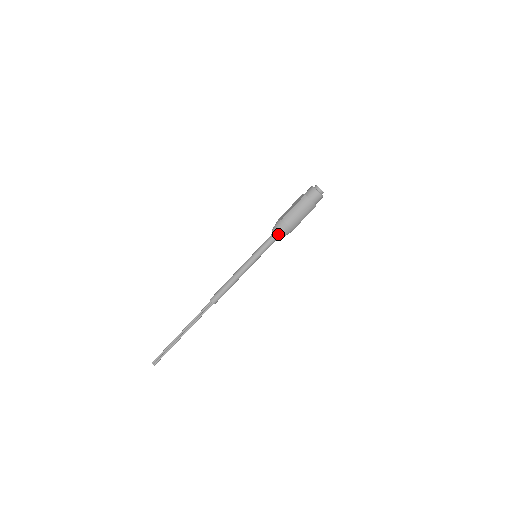
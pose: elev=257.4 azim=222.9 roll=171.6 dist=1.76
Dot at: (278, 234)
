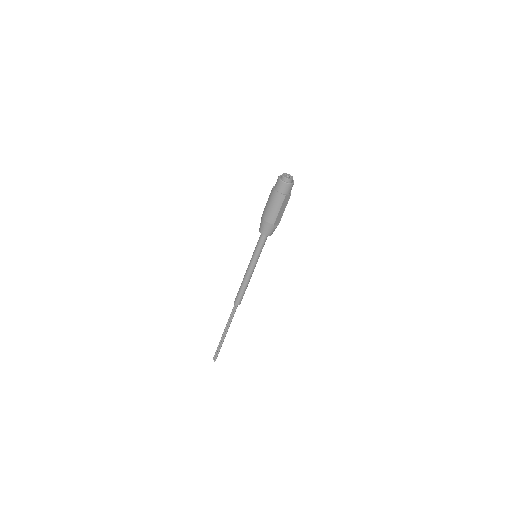
Dot at: (261, 231)
